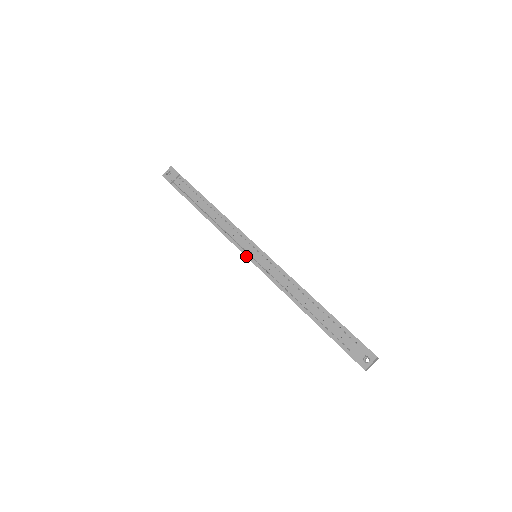
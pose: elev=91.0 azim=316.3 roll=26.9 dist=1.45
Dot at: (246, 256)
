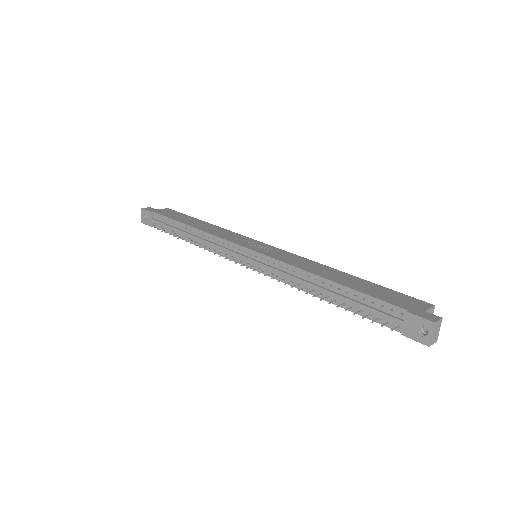
Dot at: (244, 265)
